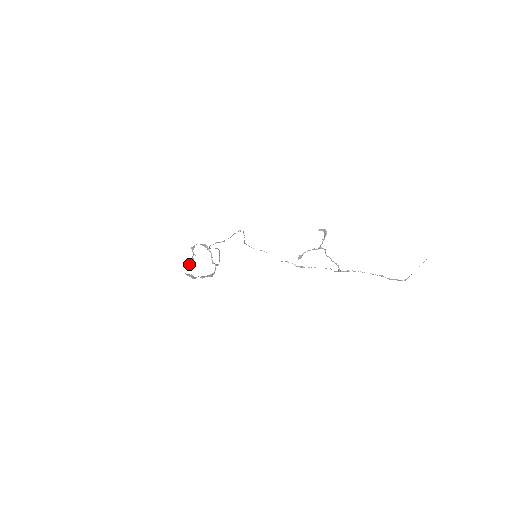
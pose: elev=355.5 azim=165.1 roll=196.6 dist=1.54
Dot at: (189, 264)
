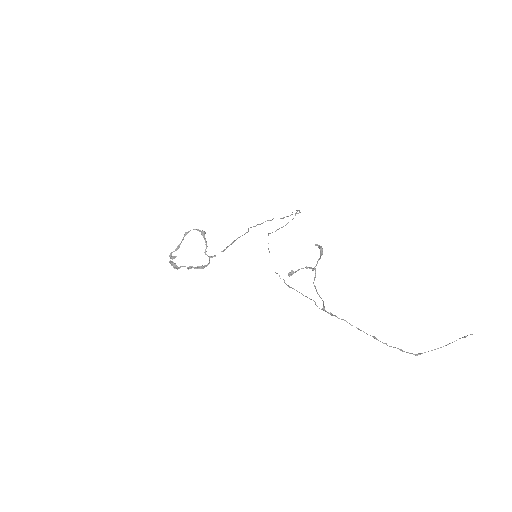
Dot at: (171, 252)
